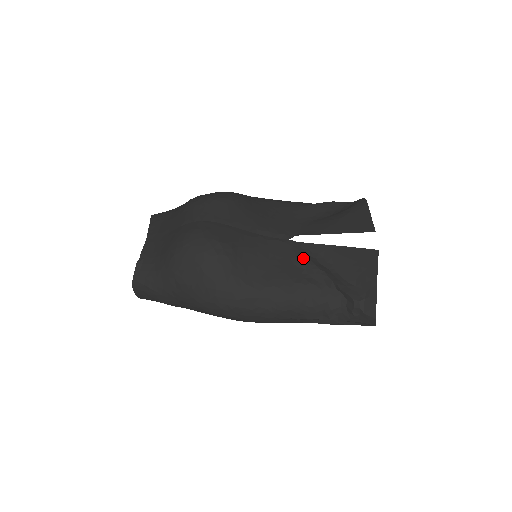
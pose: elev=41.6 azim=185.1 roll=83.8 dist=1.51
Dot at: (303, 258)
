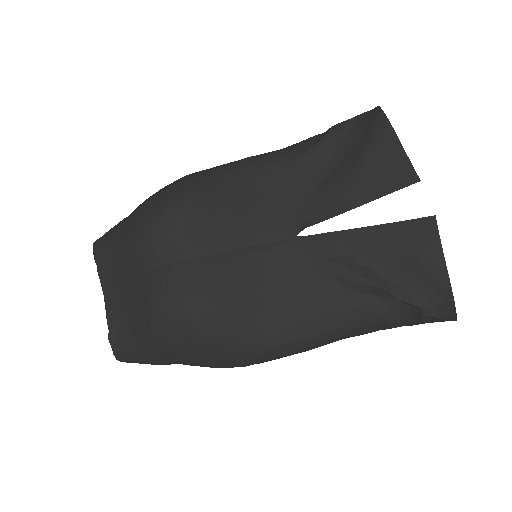
Dot at: (327, 264)
